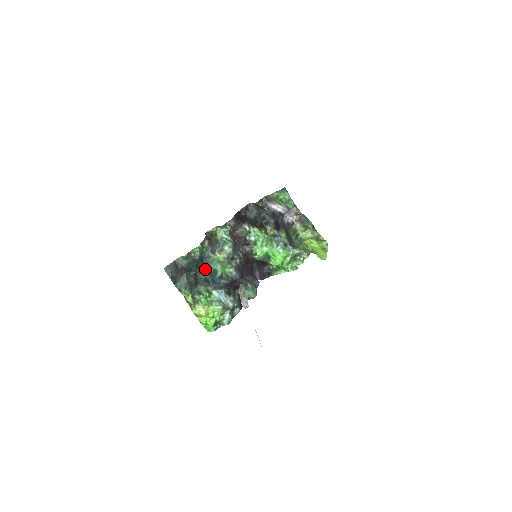
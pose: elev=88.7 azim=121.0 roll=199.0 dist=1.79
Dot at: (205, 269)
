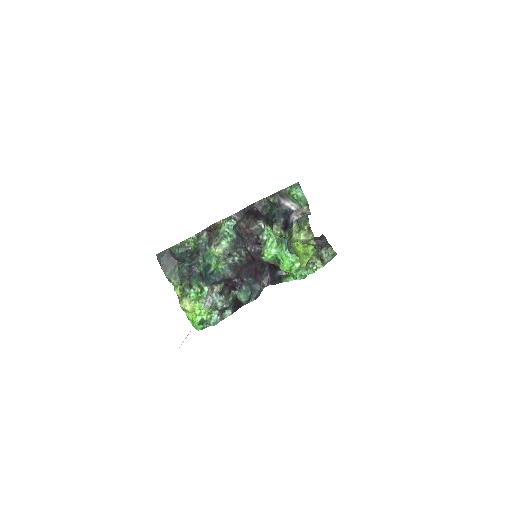
Dot at: (200, 262)
